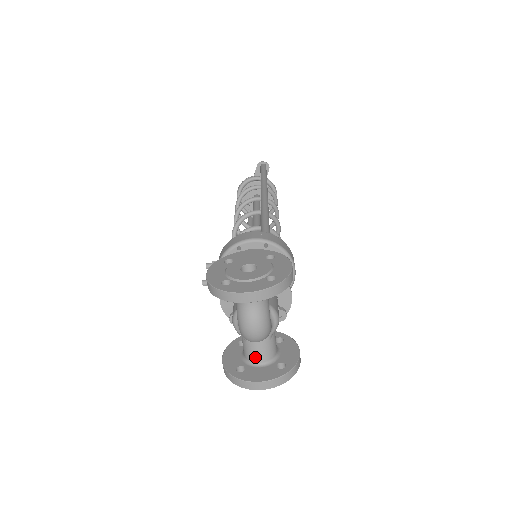
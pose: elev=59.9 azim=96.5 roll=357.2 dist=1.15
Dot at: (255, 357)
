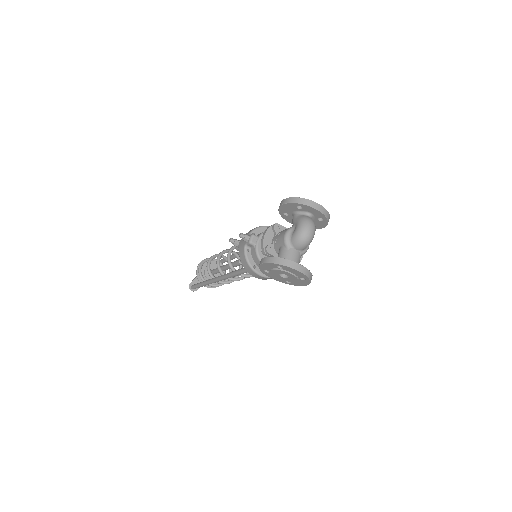
Dot at: (291, 260)
